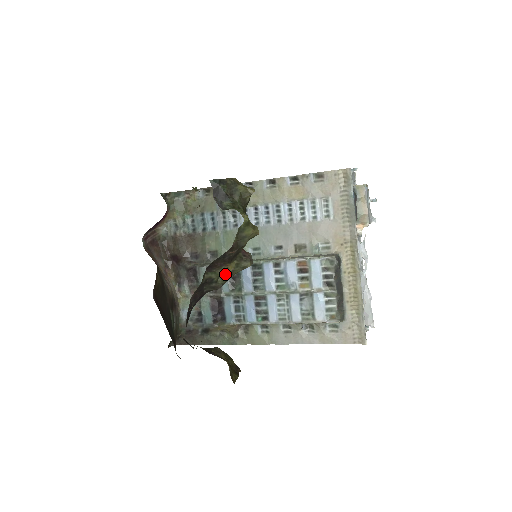
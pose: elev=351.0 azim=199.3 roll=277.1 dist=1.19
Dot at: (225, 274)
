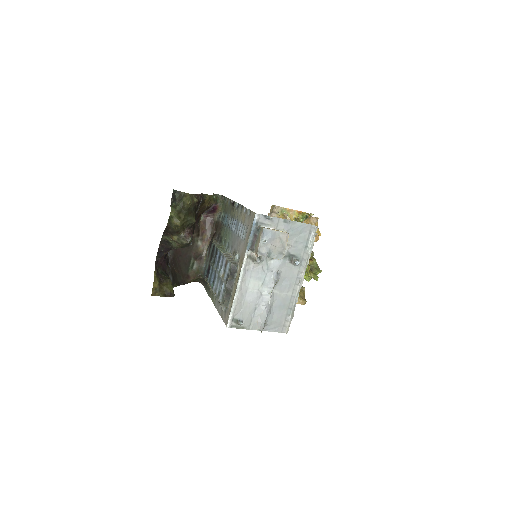
Dot at: (175, 241)
